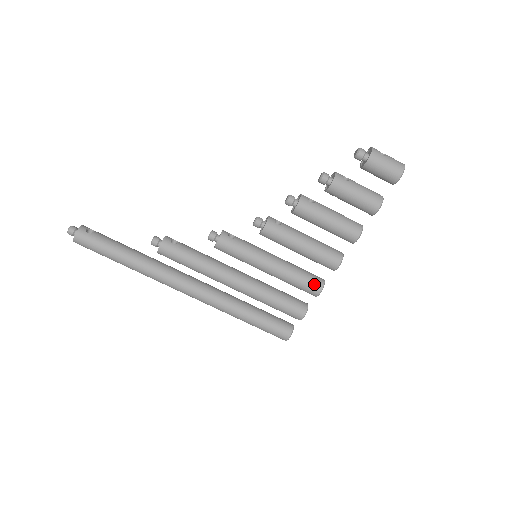
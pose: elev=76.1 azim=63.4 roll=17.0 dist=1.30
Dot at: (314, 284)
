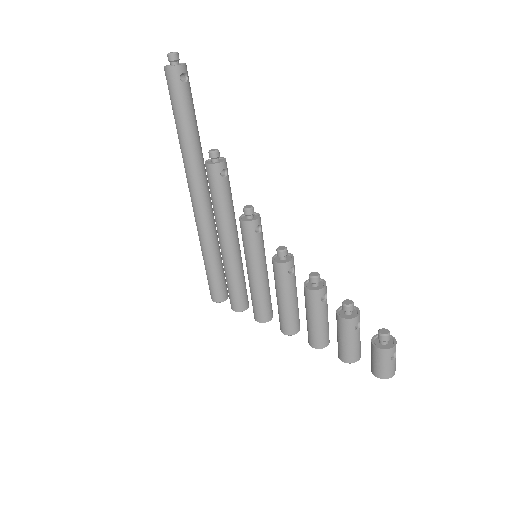
Dot at: (262, 315)
